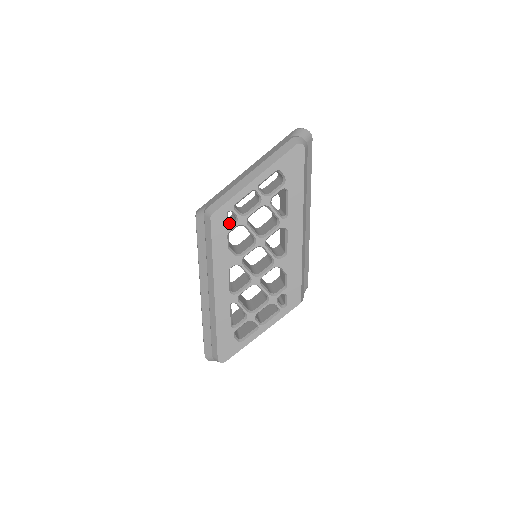
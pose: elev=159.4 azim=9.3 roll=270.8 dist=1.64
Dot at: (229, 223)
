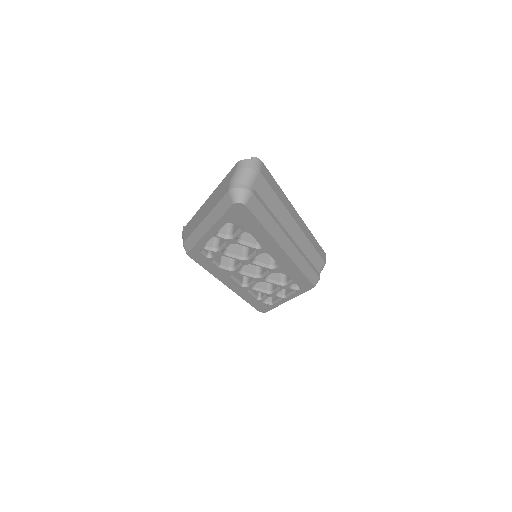
Dot at: occluded
